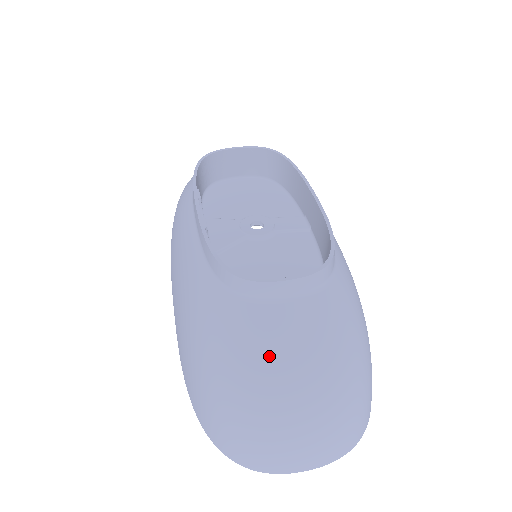
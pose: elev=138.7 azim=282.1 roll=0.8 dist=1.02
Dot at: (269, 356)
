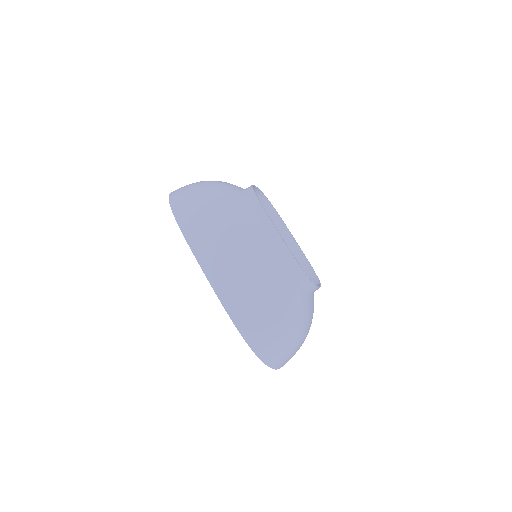
Dot at: (308, 318)
